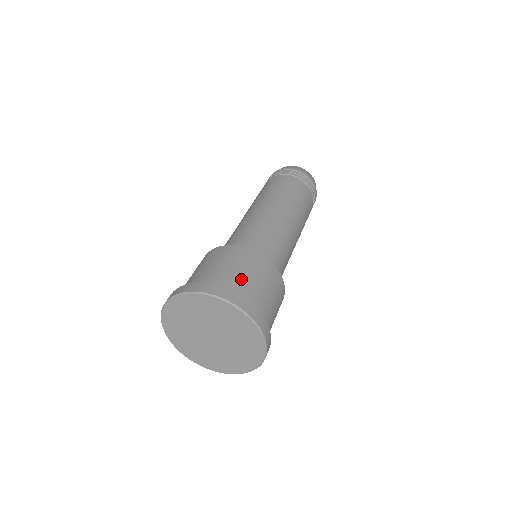
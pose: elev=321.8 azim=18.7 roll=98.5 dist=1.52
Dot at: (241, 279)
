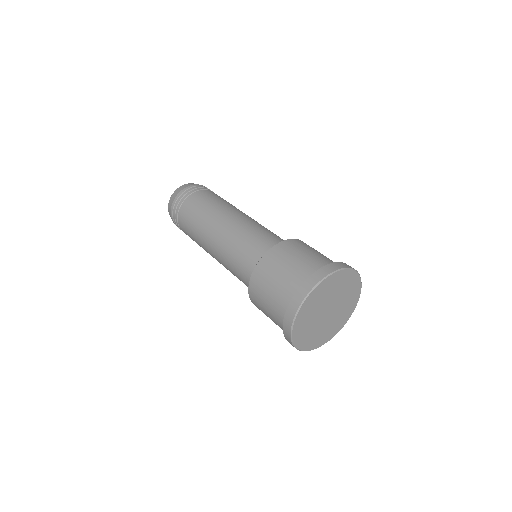
Dot at: (287, 278)
